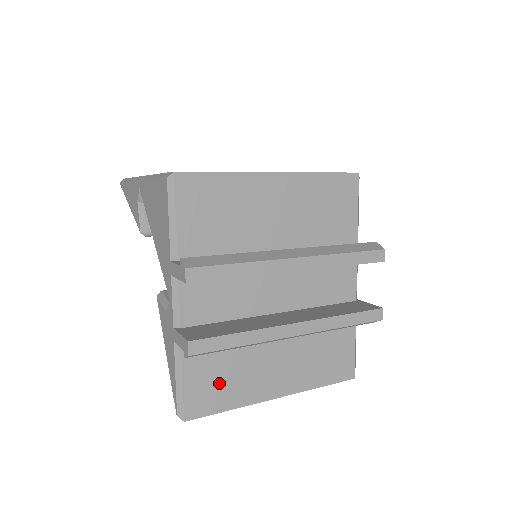
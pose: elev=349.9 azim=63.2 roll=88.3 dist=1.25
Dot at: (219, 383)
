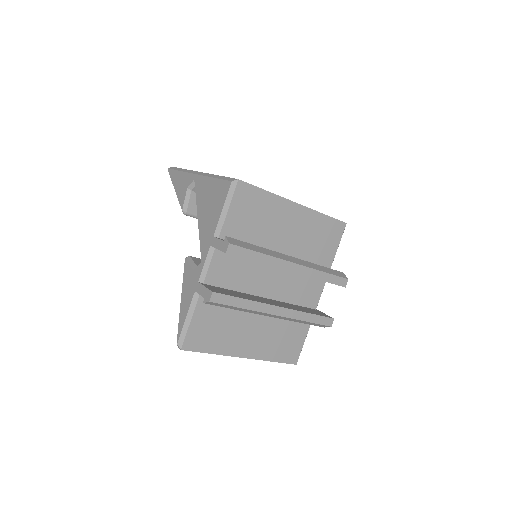
Dot at: (212, 332)
